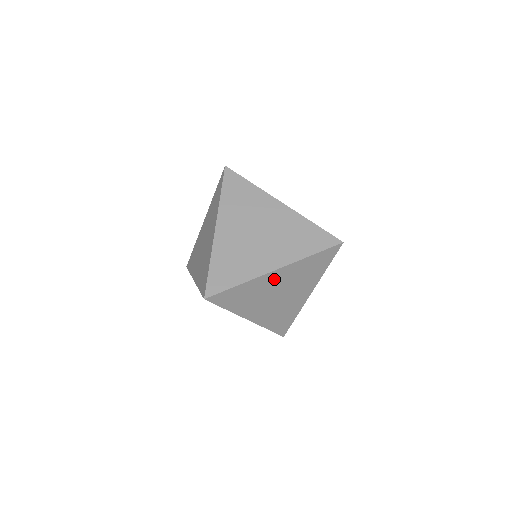
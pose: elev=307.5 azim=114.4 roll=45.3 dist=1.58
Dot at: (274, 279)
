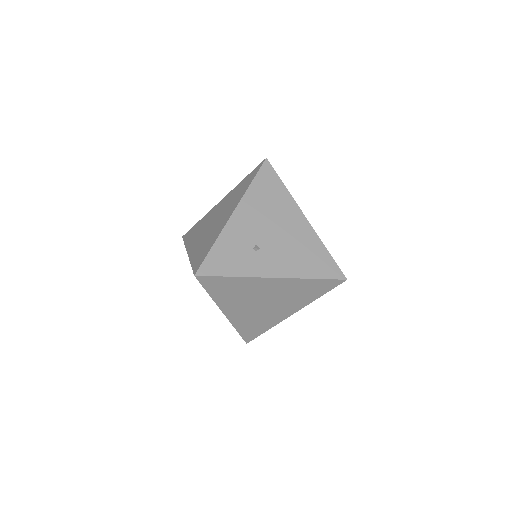
Dot at: occluded
